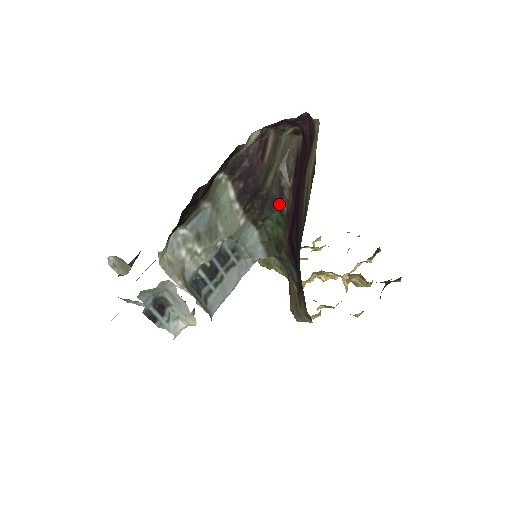
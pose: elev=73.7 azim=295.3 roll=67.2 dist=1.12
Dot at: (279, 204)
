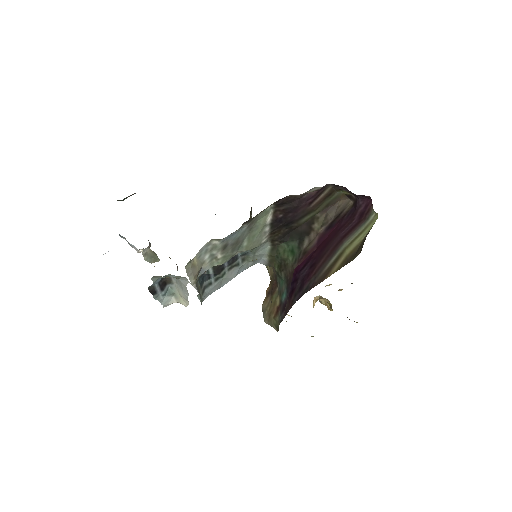
Dot at: (302, 238)
